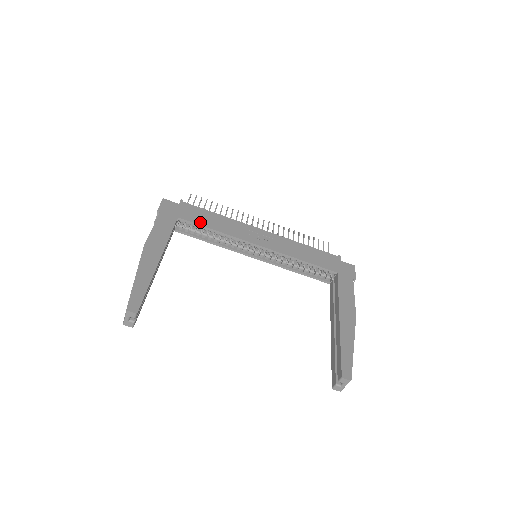
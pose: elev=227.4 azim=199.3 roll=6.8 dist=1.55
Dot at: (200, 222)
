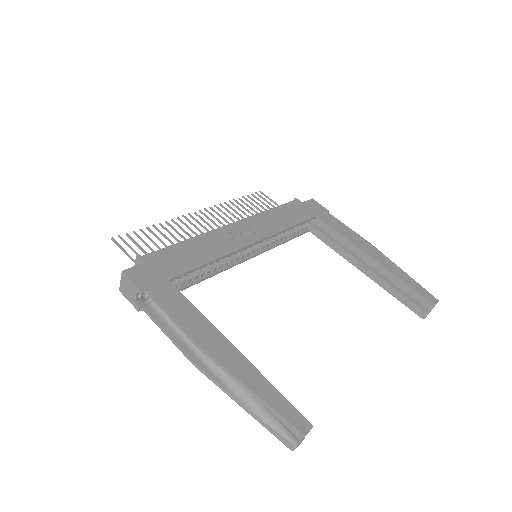
Dot at: (190, 265)
